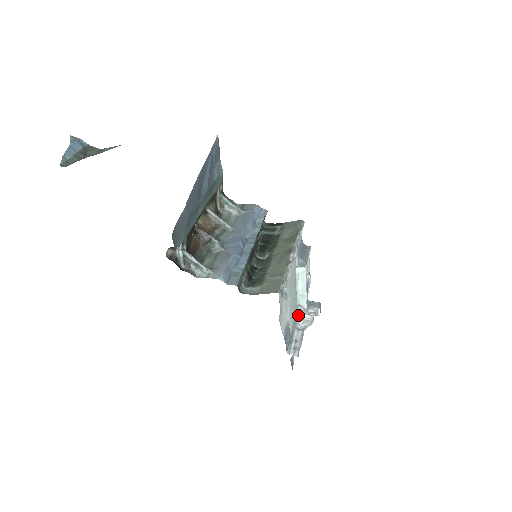
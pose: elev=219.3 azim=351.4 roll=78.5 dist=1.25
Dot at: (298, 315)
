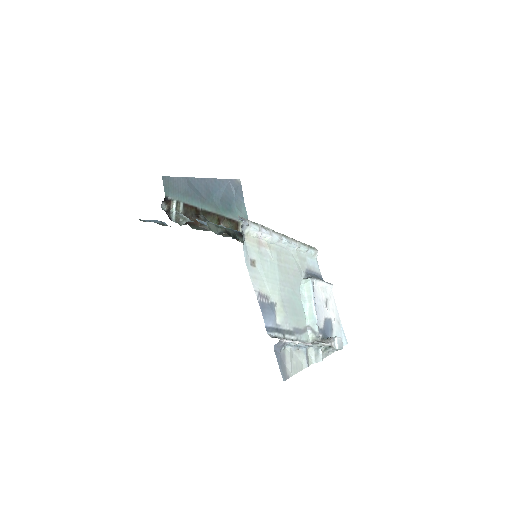
Dot at: (308, 340)
